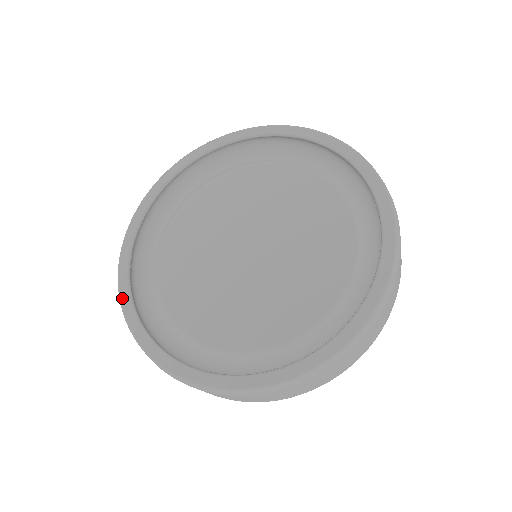
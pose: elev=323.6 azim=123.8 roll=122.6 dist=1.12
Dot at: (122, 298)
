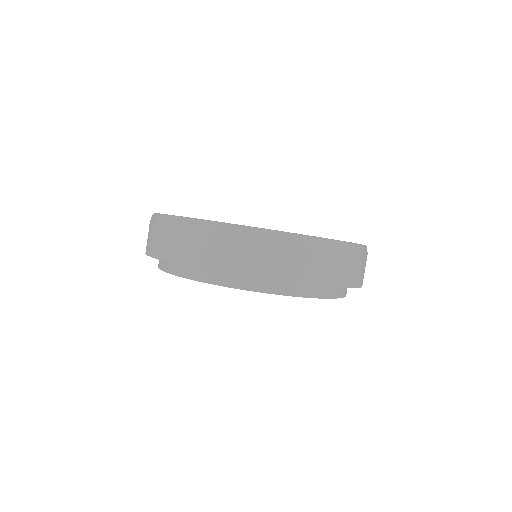
Dot at: occluded
